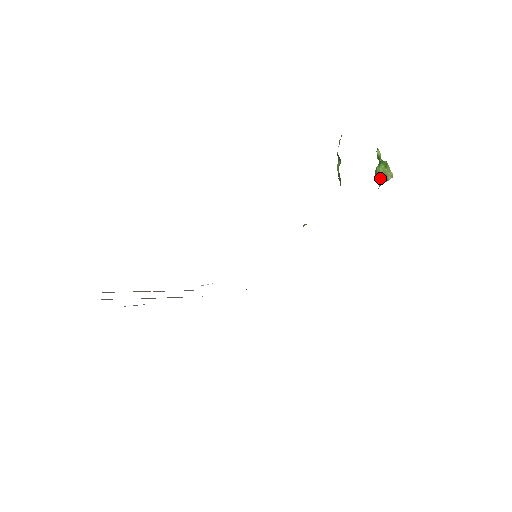
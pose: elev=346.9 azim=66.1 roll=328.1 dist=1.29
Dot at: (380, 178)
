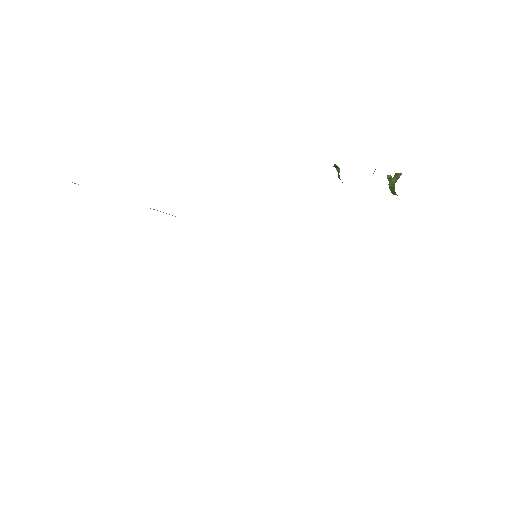
Dot at: (393, 185)
